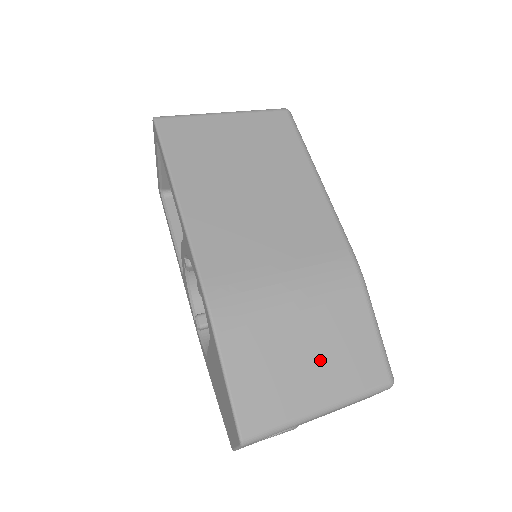
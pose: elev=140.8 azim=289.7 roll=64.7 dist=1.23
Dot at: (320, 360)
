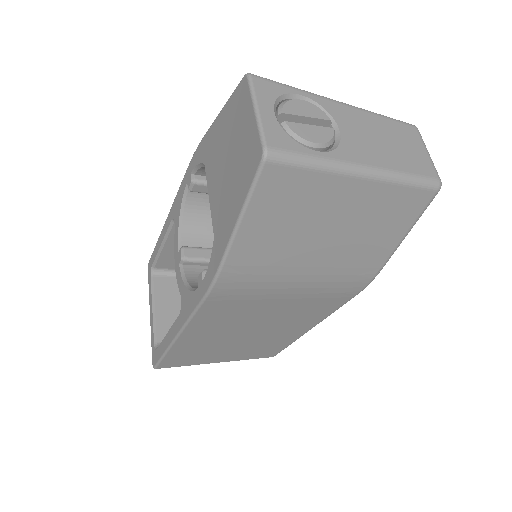
Dot at: occluded
